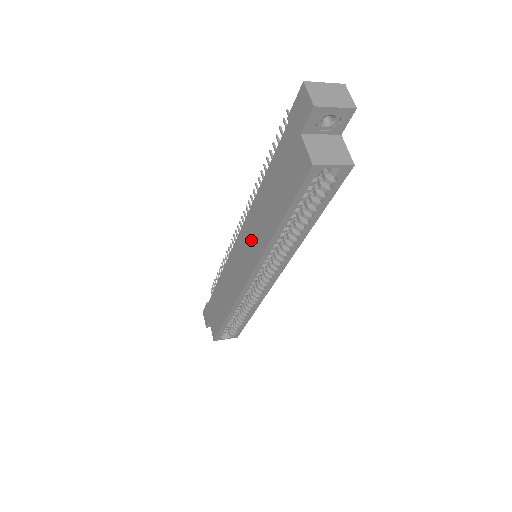
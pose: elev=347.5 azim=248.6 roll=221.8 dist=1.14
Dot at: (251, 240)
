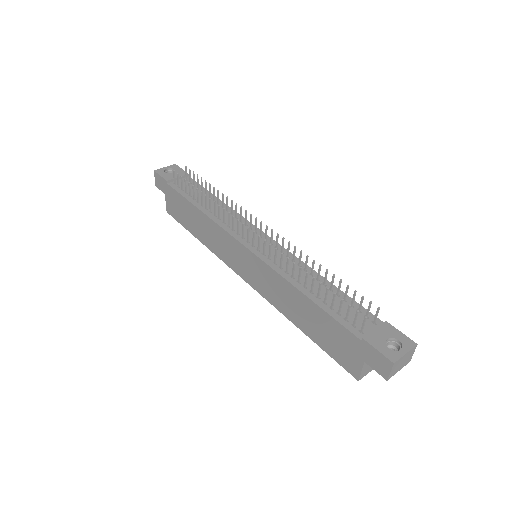
Dot at: (266, 282)
